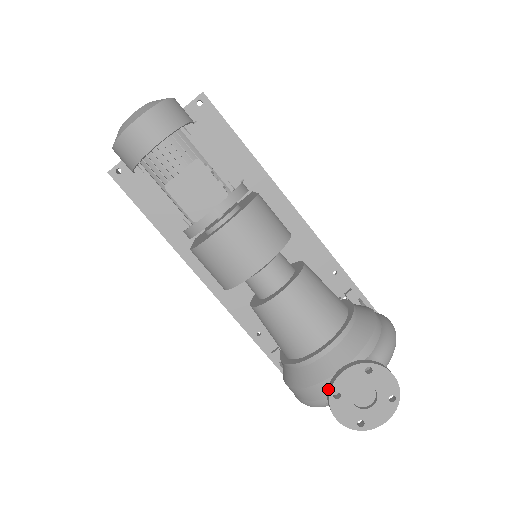
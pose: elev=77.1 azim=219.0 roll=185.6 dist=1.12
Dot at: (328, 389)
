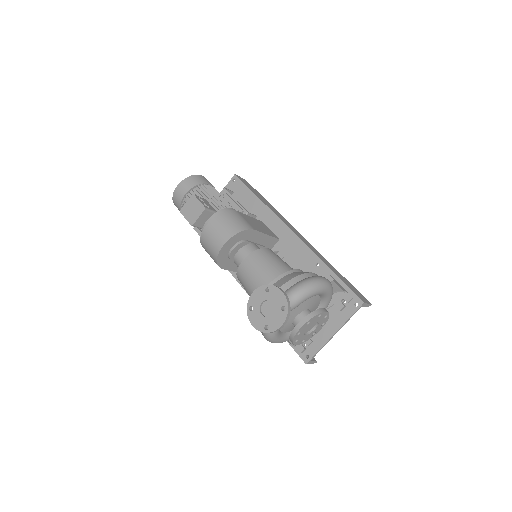
Dot at: (249, 307)
